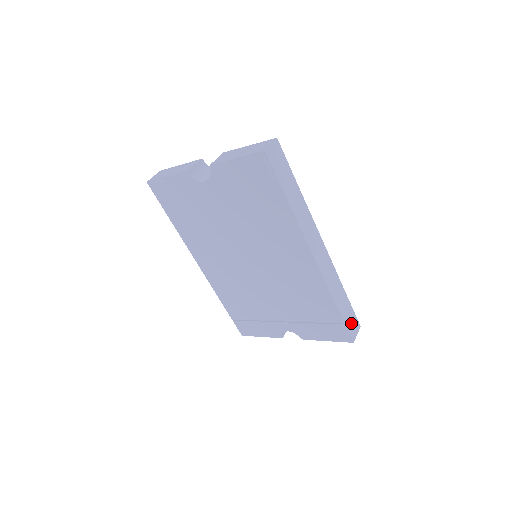
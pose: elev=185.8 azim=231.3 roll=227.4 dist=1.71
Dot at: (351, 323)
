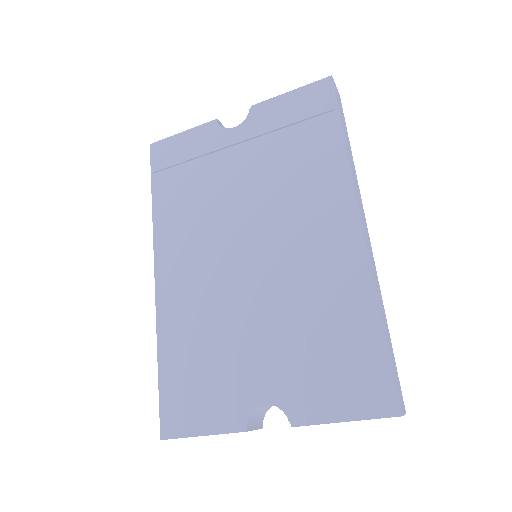
Dot at: (396, 381)
